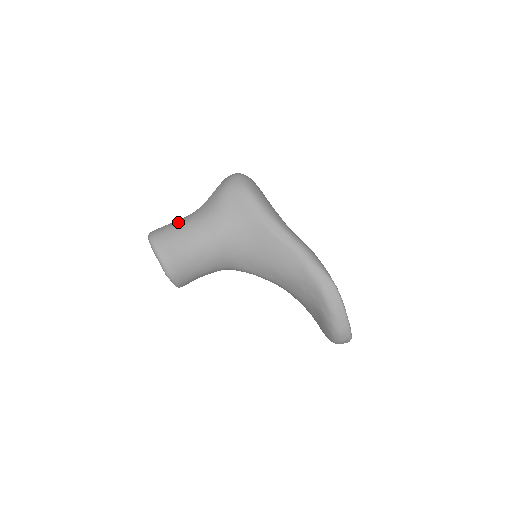
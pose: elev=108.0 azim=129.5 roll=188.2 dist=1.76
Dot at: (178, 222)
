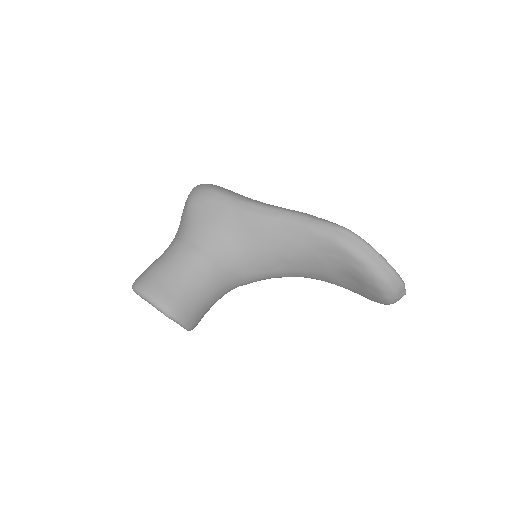
Dot at: (157, 259)
